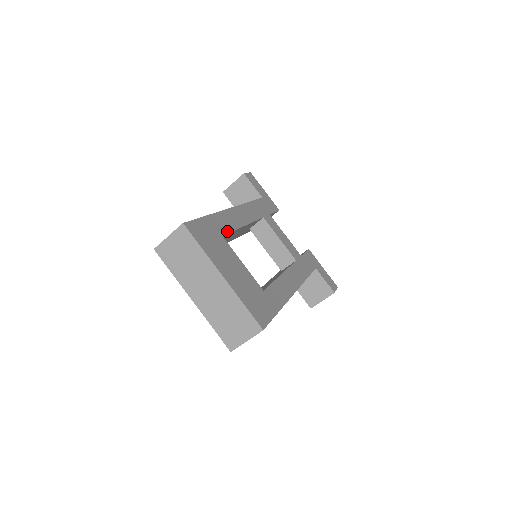
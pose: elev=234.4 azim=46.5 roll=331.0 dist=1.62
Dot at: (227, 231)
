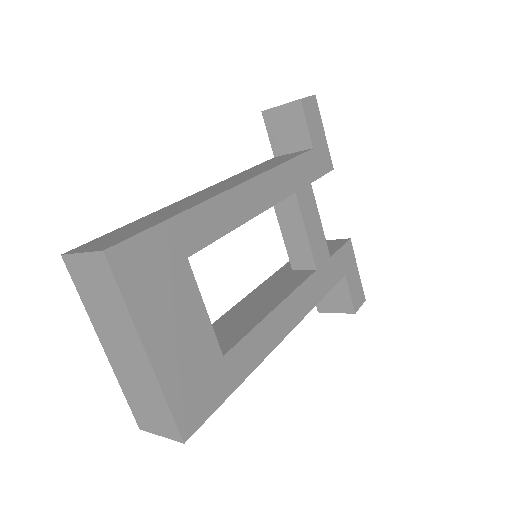
Dot at: (204, 243)
